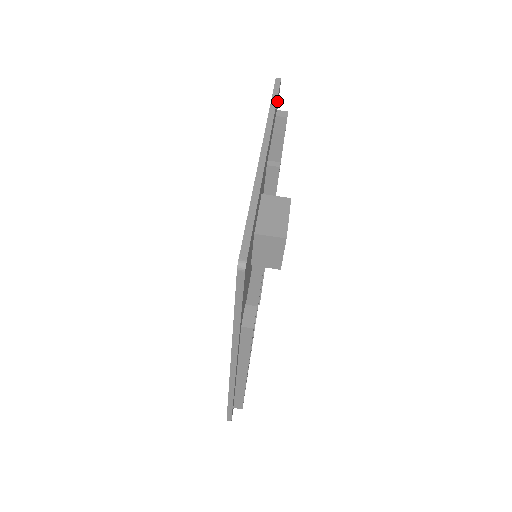
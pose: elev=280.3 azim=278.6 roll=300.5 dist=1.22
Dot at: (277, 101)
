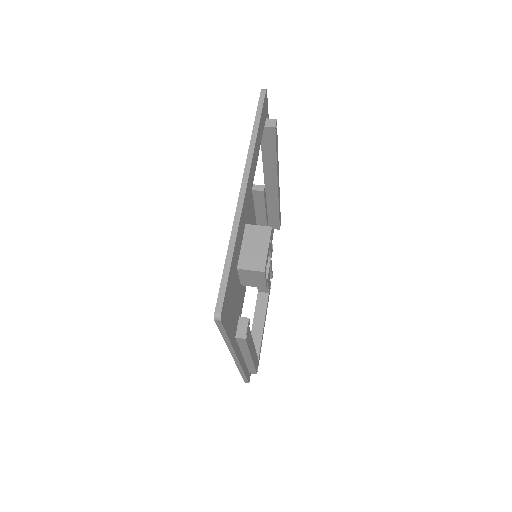
Dot at: (262, 116)
